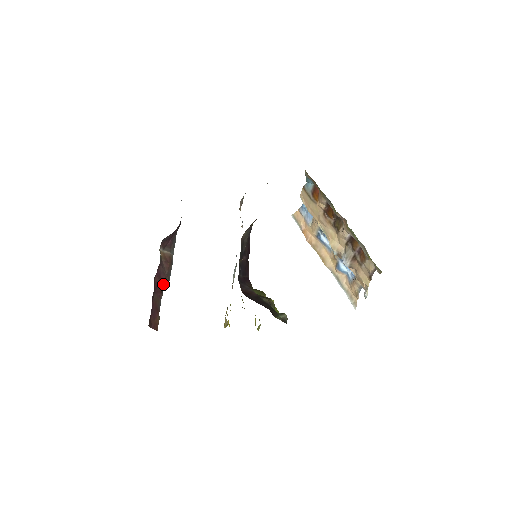
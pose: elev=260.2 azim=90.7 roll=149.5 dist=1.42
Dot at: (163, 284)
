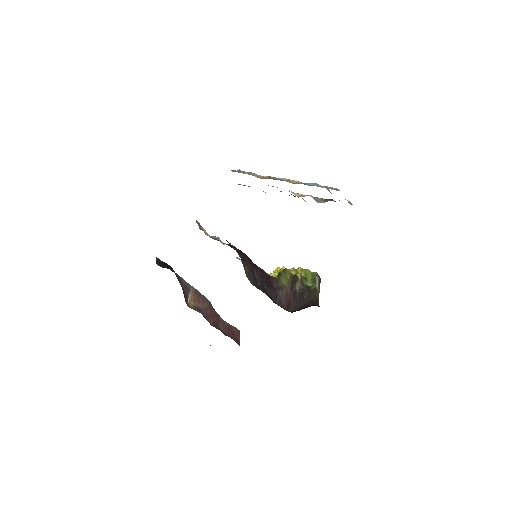
Dot at: (212, 312)
